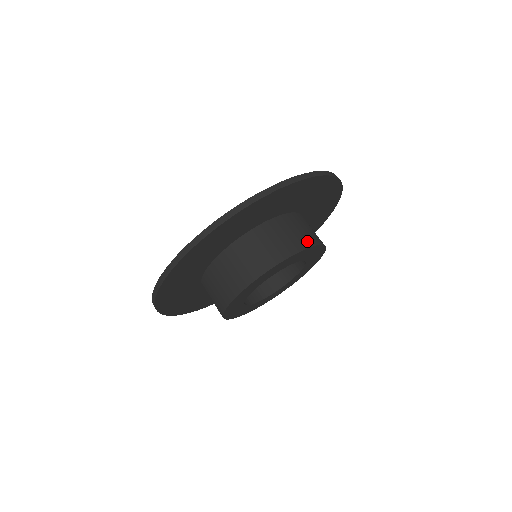
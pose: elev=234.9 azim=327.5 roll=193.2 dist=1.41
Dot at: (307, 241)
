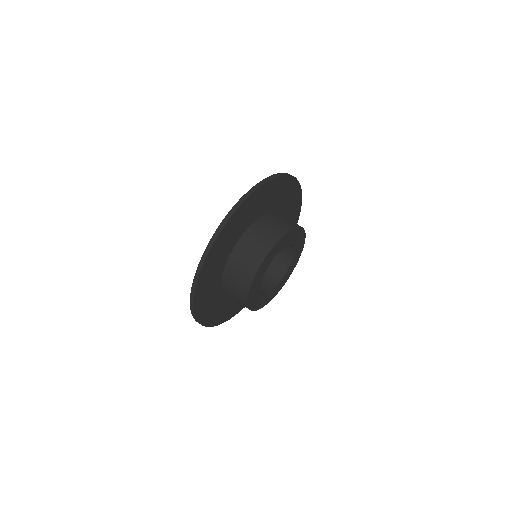
Dot at: (279, 232)
